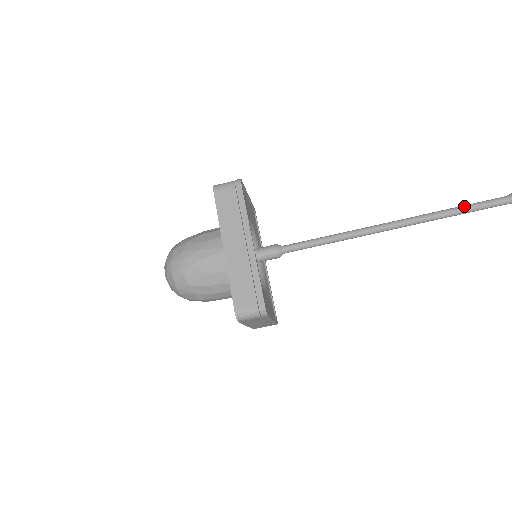
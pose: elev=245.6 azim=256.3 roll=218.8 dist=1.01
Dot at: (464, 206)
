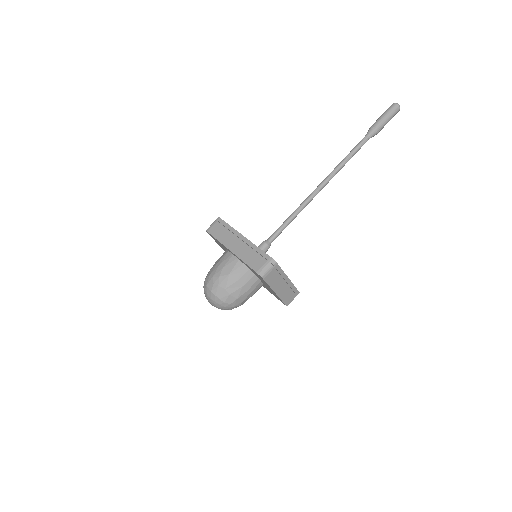
Dot at: (348, 154)
